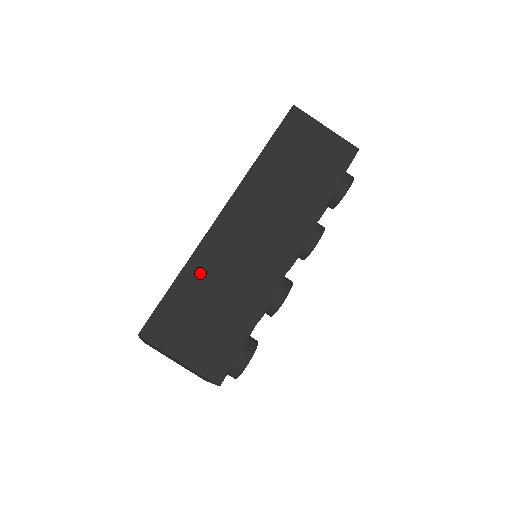
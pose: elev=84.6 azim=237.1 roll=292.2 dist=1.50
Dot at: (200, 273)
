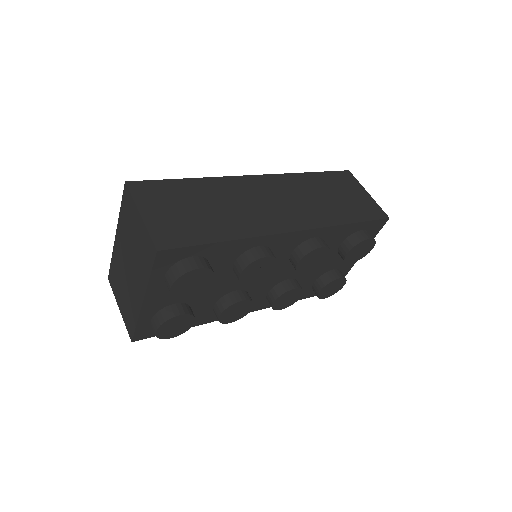
Dot at: (207, 188)
